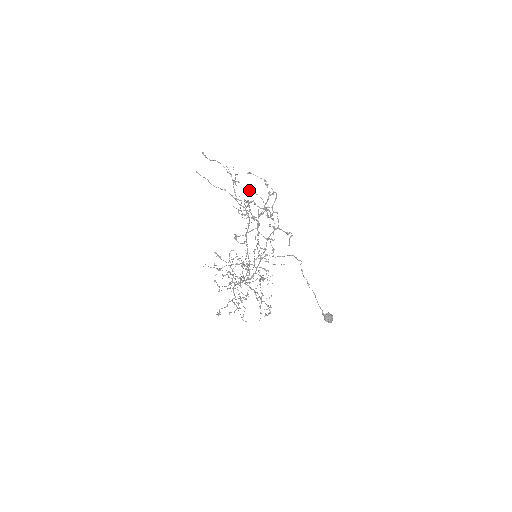
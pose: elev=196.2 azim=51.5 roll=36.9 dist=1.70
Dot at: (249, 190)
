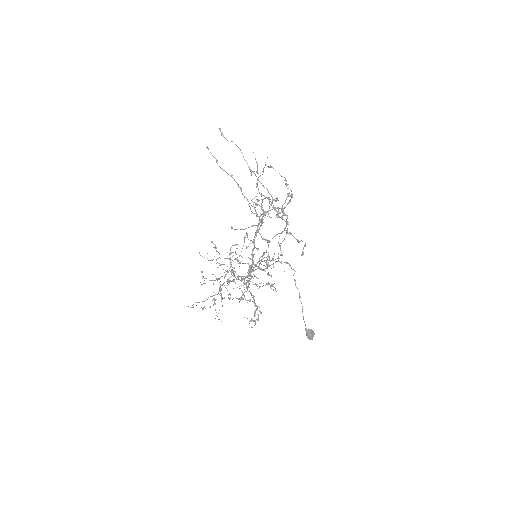
Dot at: occluded
